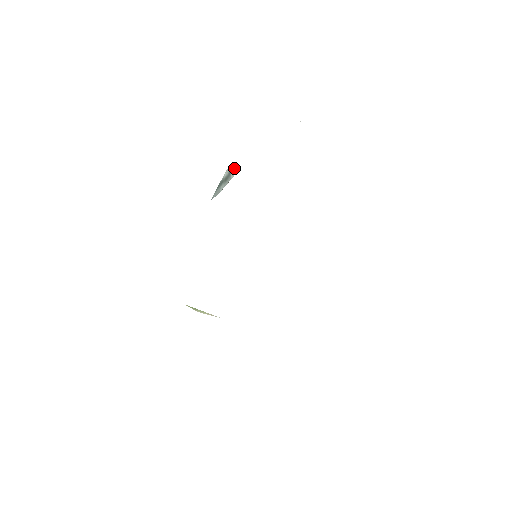
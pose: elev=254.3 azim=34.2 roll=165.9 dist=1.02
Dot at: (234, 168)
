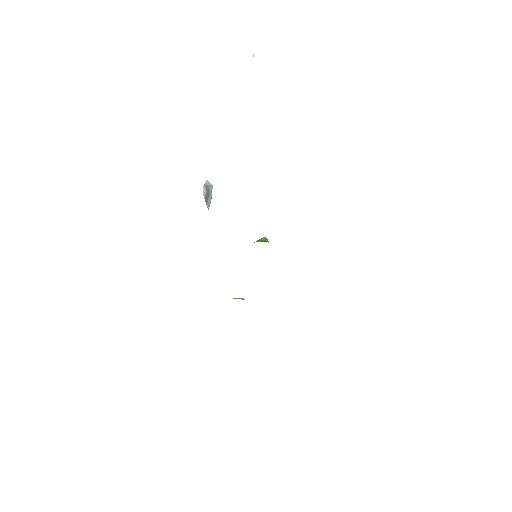
Dot at: (208, 183)
